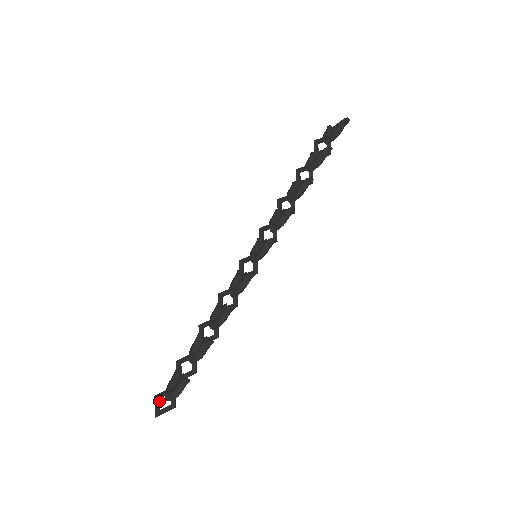
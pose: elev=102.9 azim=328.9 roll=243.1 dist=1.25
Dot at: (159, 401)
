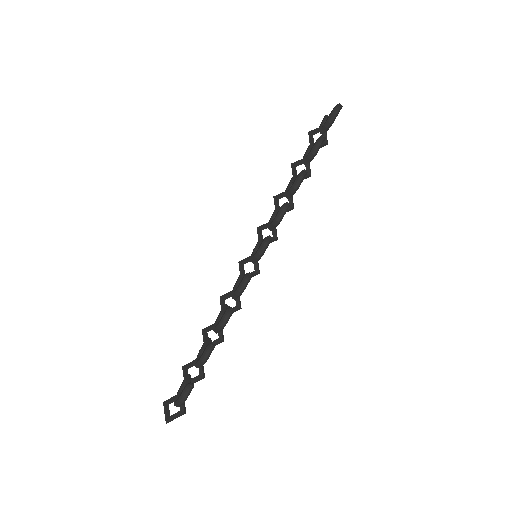
Dot at: (168, 407)
